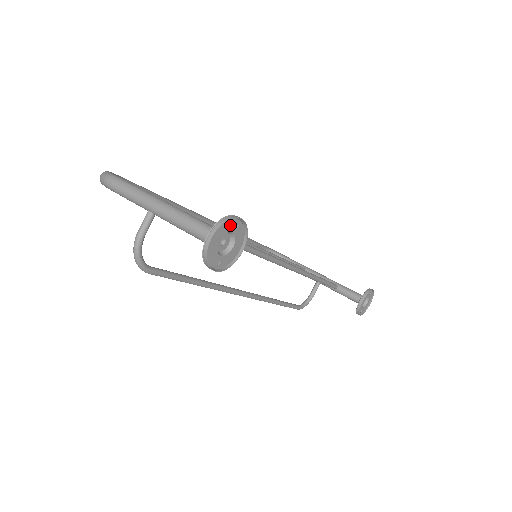
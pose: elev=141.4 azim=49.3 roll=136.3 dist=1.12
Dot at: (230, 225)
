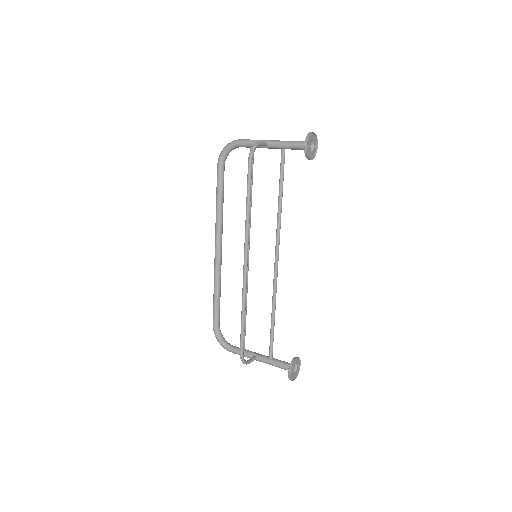
Dot at: (315, 142)
